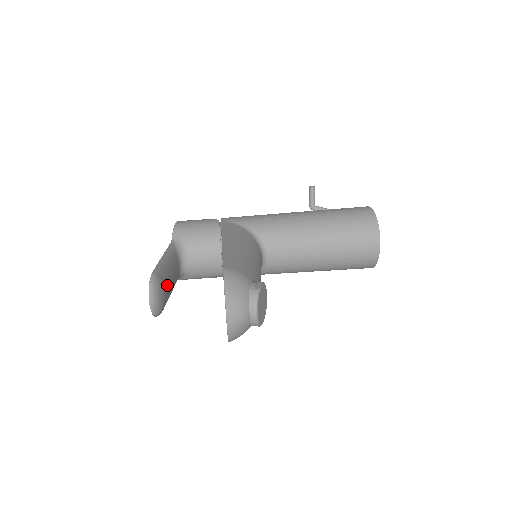
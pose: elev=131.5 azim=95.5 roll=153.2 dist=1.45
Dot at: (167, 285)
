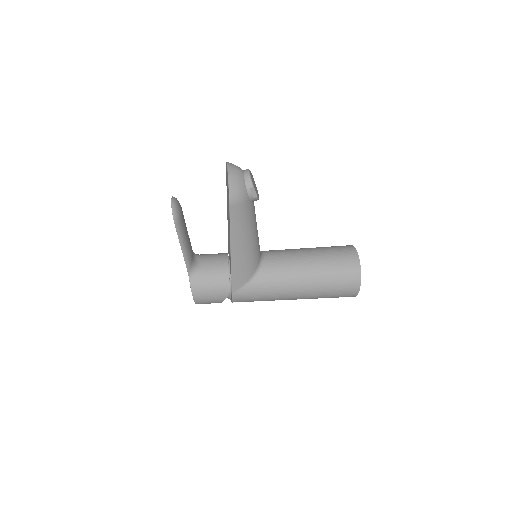
Dot at: (184, 221)
